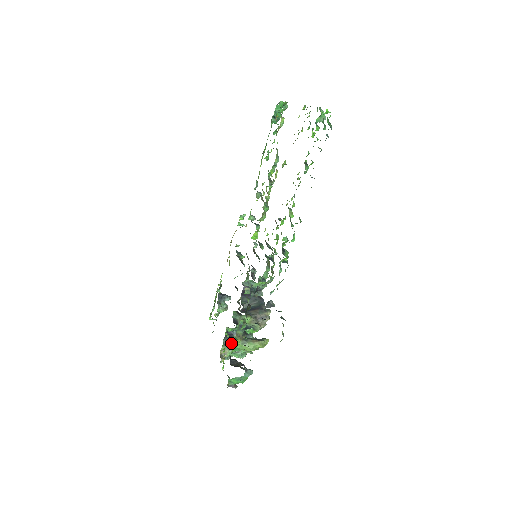
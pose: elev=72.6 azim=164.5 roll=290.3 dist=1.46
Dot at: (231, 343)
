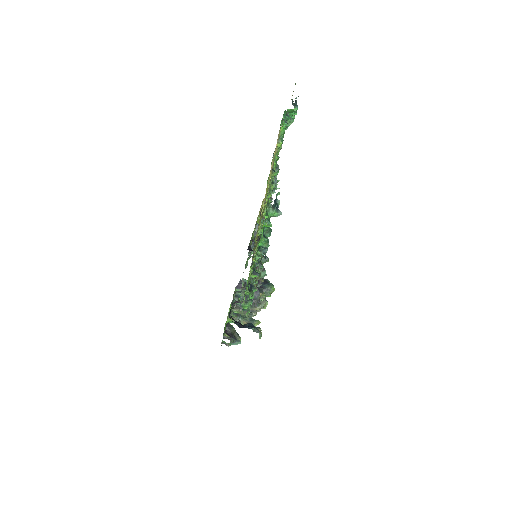
Dot at: occluded
